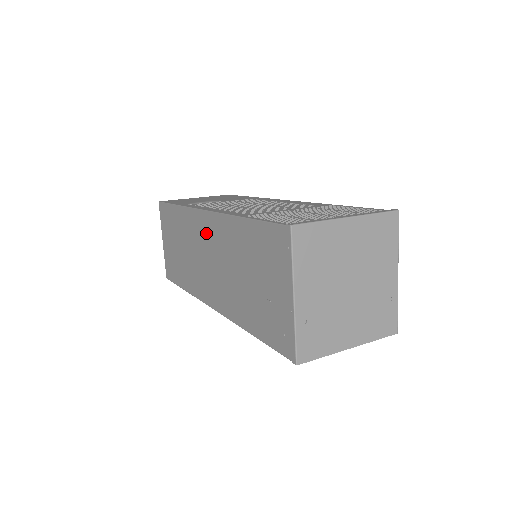
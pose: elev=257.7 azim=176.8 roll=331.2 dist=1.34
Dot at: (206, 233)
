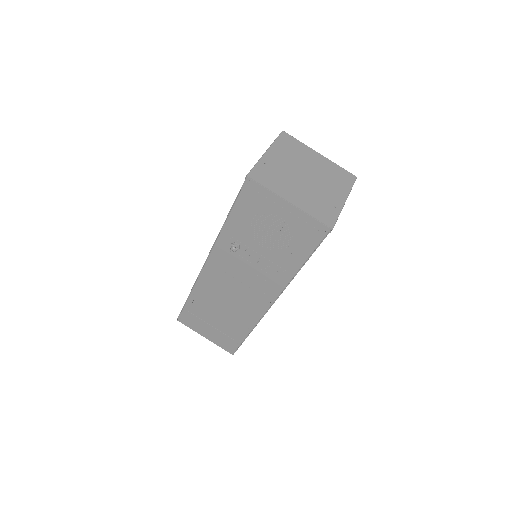
Dot at: occluded
